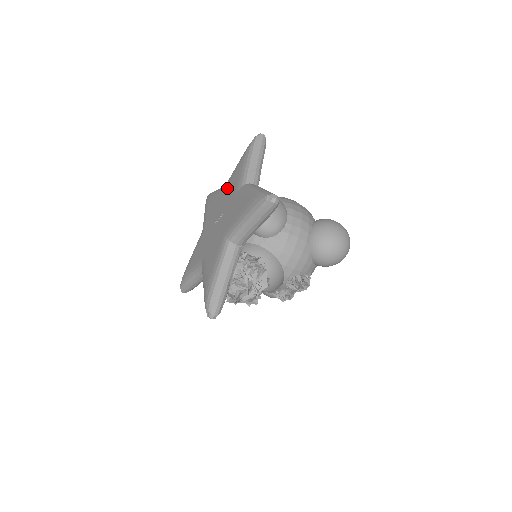
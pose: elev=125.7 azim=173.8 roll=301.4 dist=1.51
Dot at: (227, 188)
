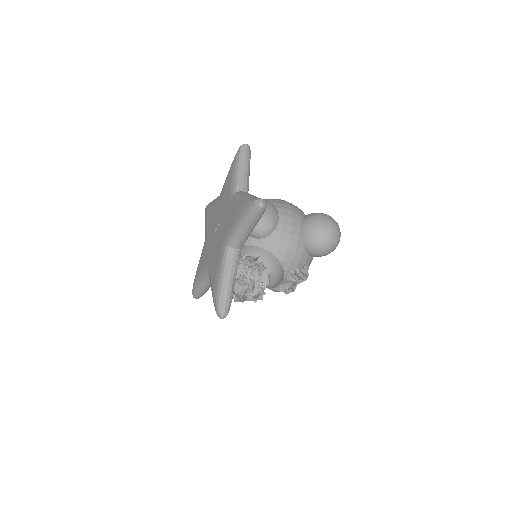
Dot at: (221, 198)
